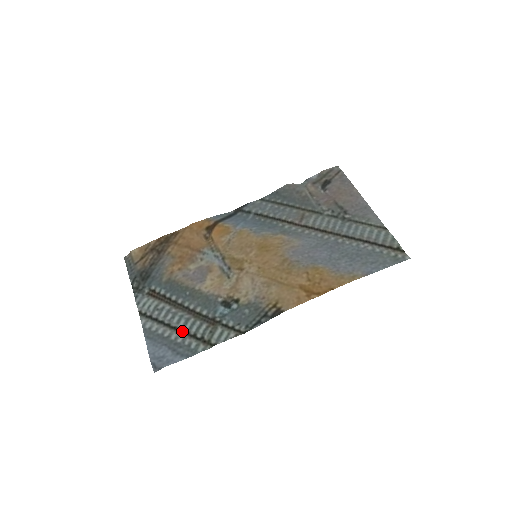
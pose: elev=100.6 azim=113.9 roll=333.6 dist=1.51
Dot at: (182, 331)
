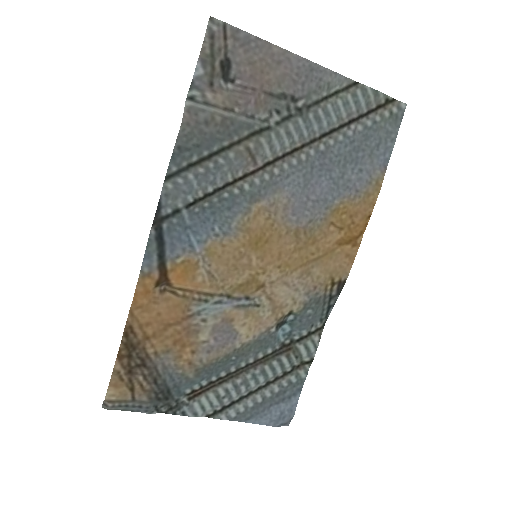
Dot at: (269, 383)
